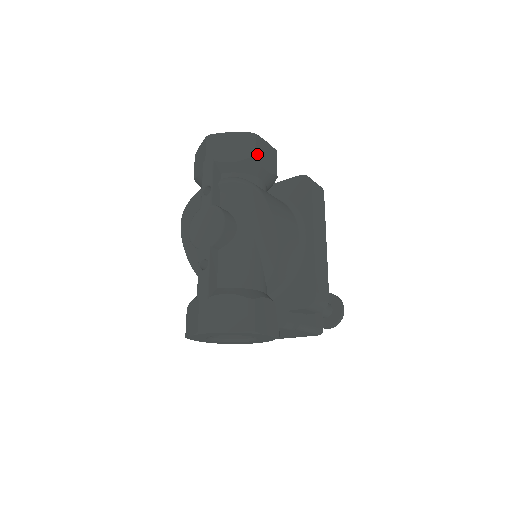
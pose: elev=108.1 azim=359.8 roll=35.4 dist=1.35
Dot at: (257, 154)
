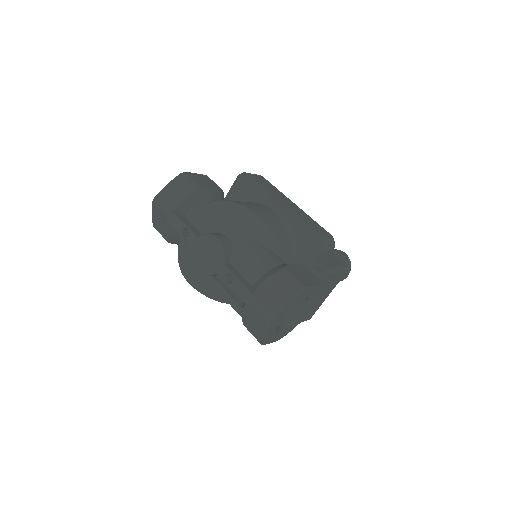
Dot at: (197, 183)
